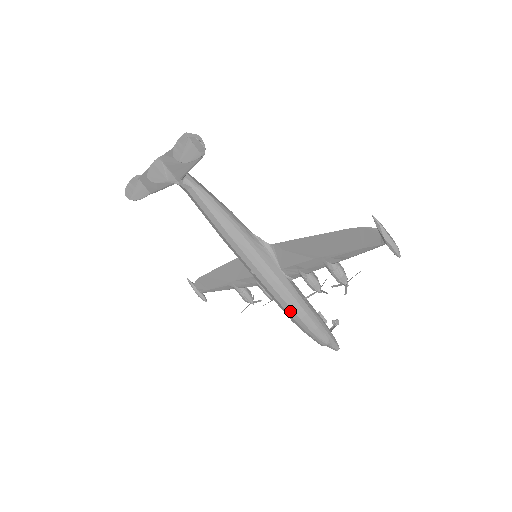
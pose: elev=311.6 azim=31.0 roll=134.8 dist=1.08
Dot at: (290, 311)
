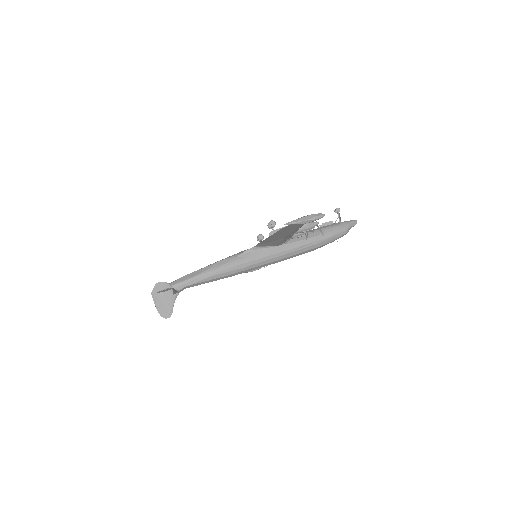
Dot at: (308, 251)
